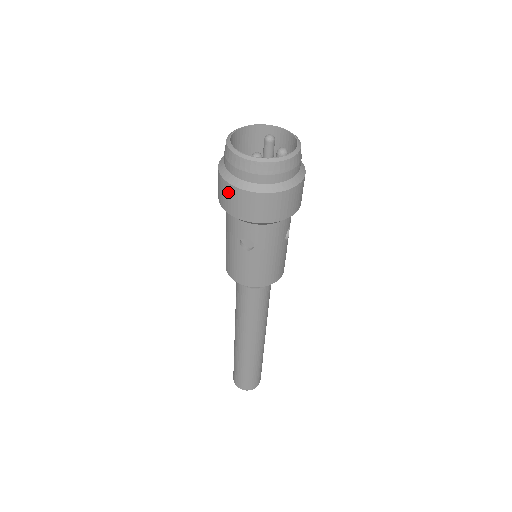
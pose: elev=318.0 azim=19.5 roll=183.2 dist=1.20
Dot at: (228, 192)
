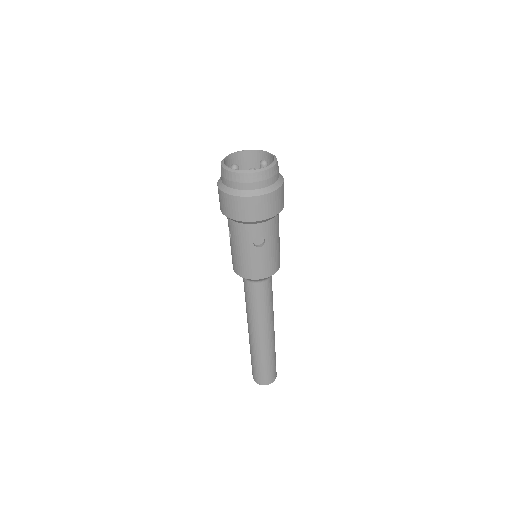
Dot at: occluded
